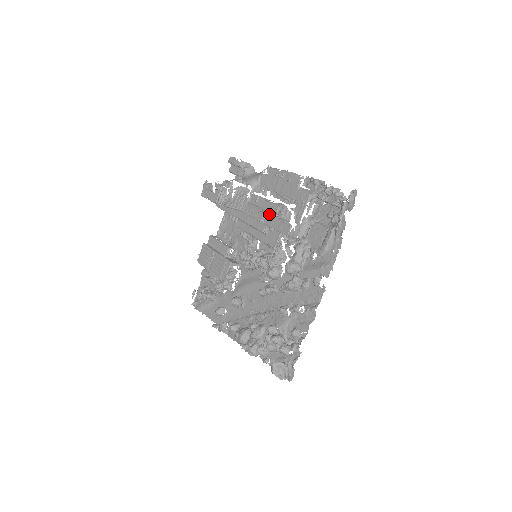
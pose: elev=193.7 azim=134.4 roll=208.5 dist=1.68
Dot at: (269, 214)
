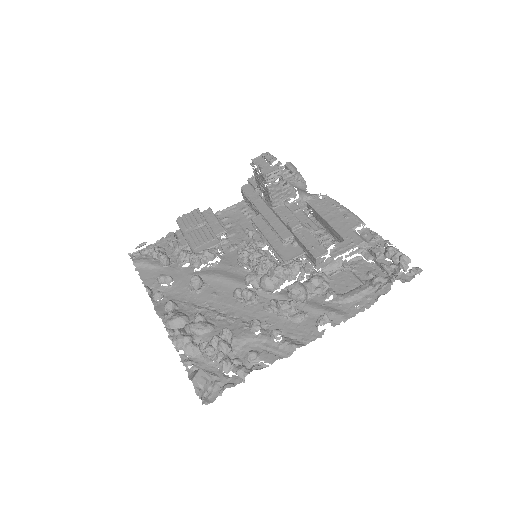
Dot at: (306, 228)
